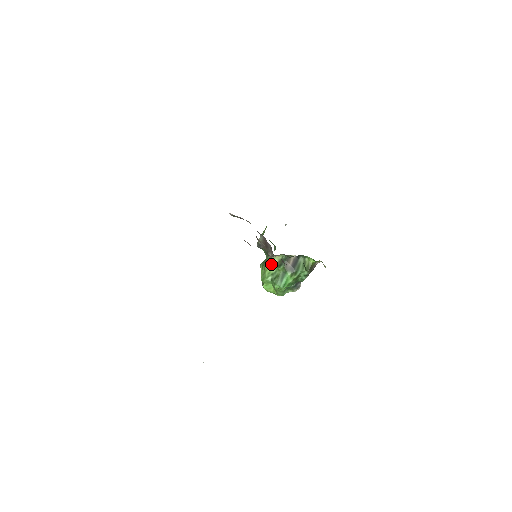
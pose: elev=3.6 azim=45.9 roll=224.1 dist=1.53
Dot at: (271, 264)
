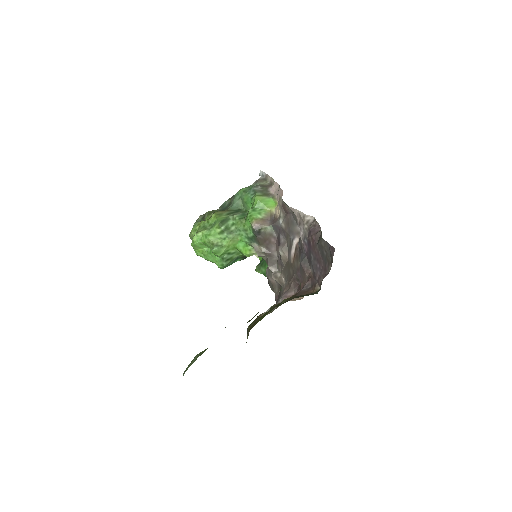
Dot at: (239, 245)
